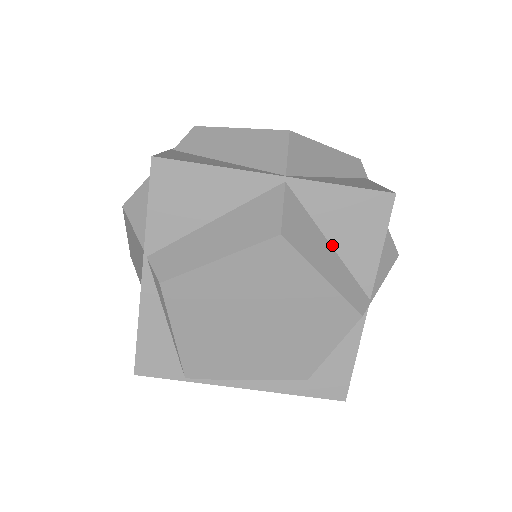
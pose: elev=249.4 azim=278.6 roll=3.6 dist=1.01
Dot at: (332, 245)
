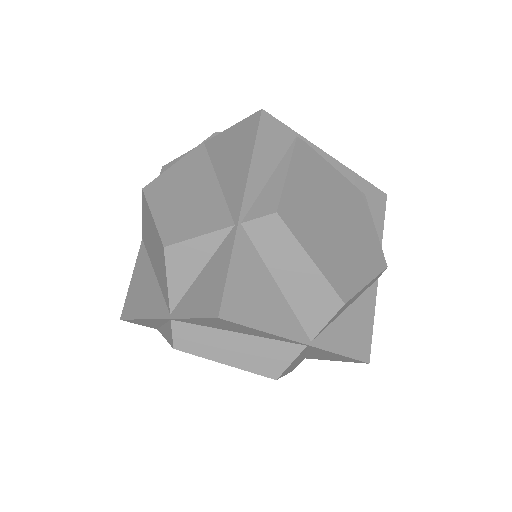
Dot at: (307, 353)
